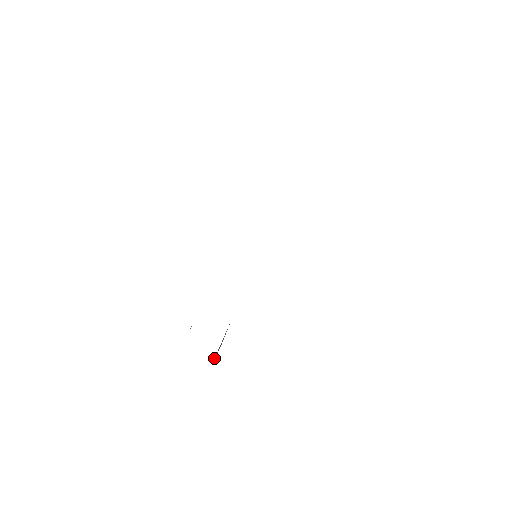
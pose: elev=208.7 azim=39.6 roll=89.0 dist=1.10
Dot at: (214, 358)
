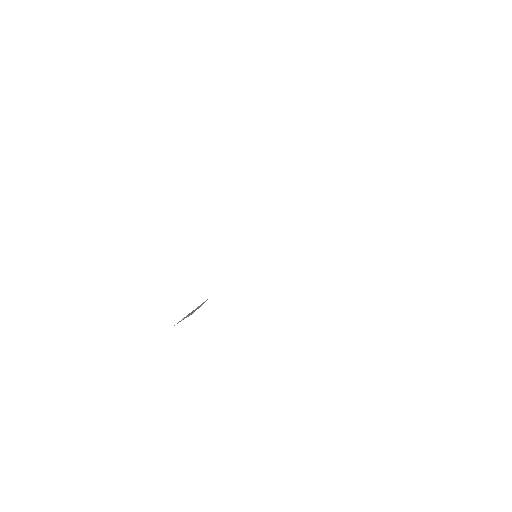
Dot at: (179, 321)
